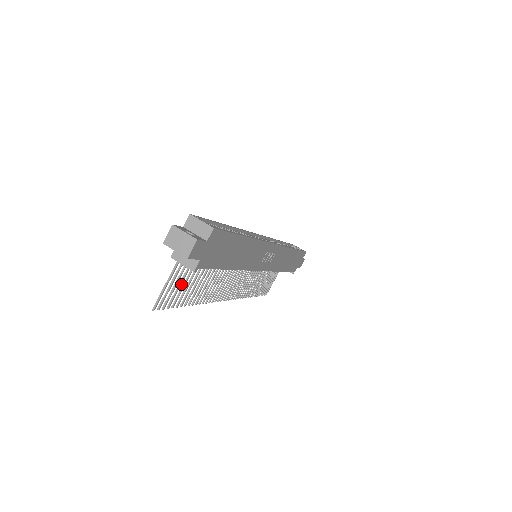
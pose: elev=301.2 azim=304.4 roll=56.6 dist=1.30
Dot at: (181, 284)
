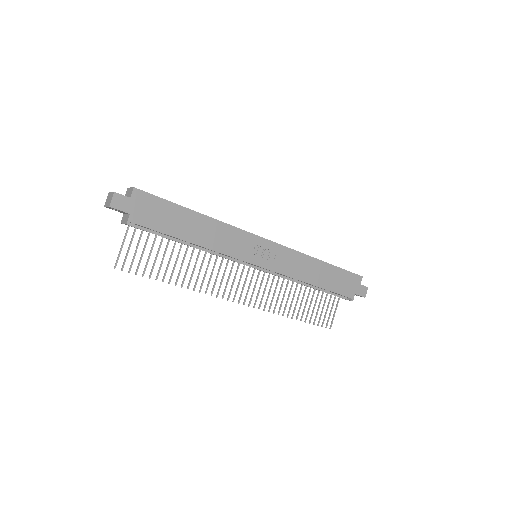
Dot at: occluded
